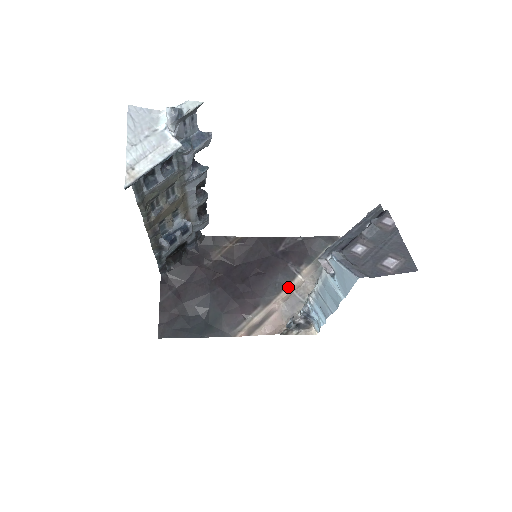
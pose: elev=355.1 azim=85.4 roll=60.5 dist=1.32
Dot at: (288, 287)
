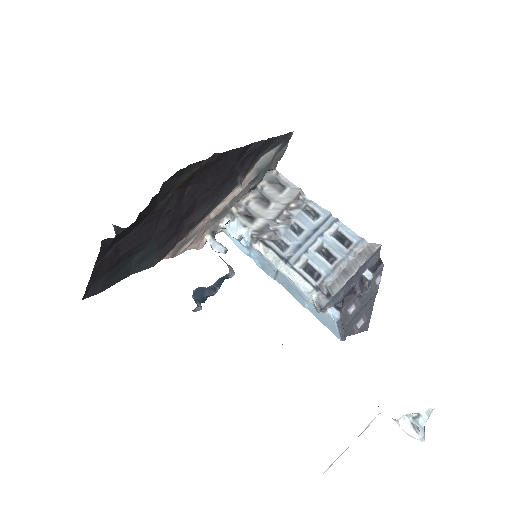
Dot at: (225, 199)
